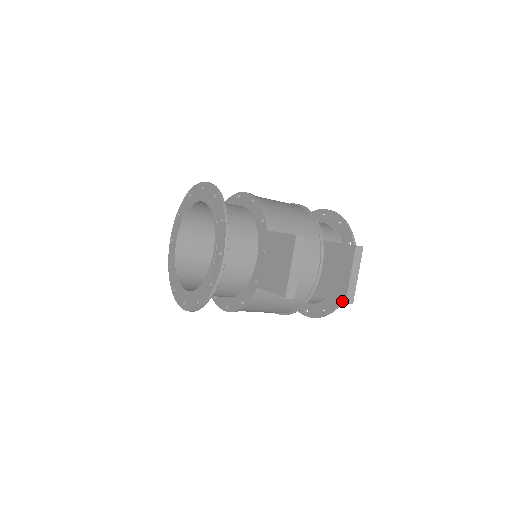
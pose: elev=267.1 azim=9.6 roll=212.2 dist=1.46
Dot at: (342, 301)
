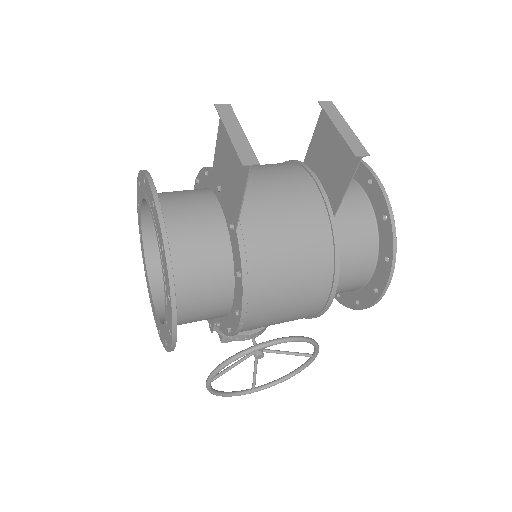
Dot at: (356, 167)
